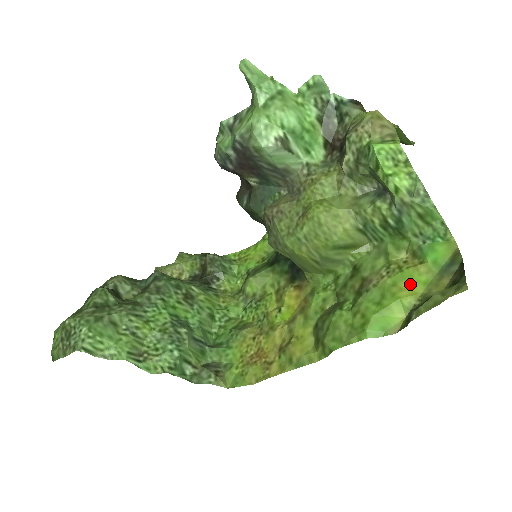
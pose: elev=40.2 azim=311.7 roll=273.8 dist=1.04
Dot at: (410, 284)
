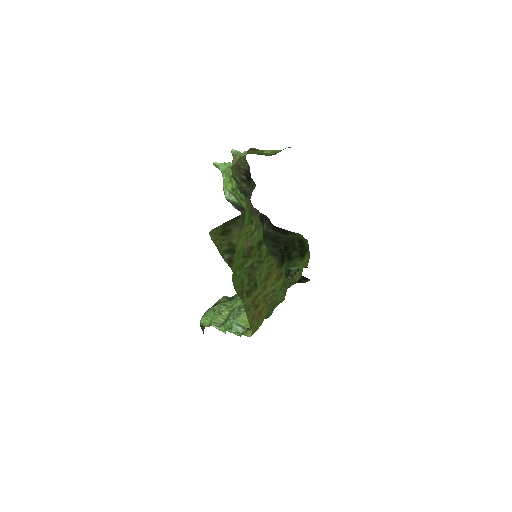
Dot at: (241, 241)
